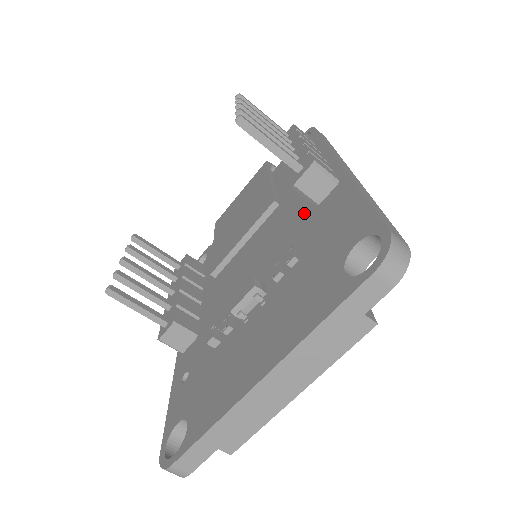
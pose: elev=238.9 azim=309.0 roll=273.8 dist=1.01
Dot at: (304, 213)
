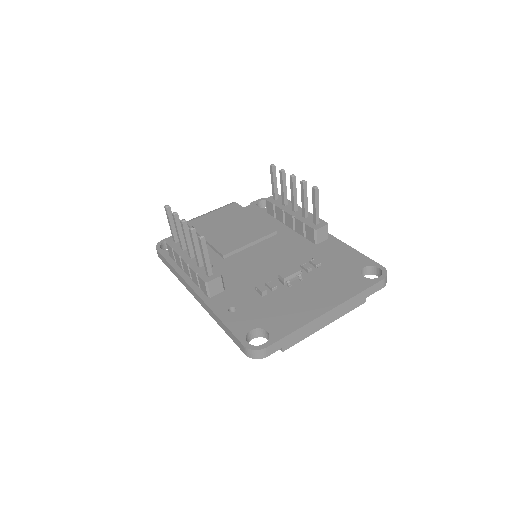
Dot at: (305, 245)
